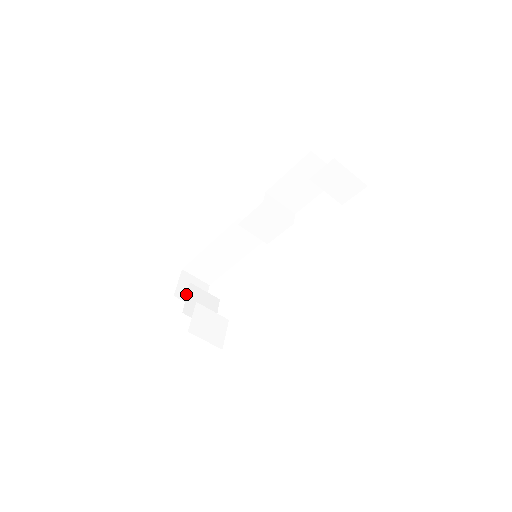
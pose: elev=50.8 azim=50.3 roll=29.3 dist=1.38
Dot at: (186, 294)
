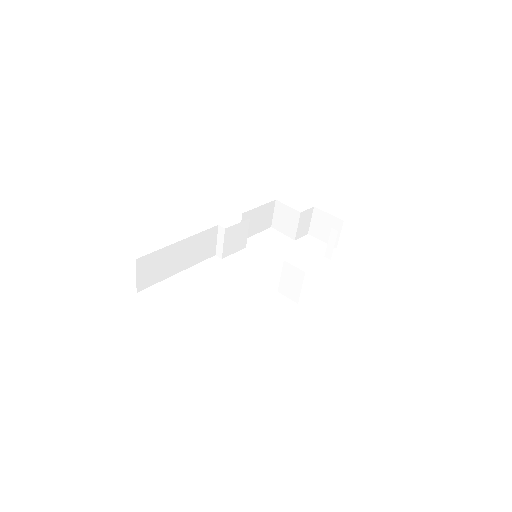
Dot at: occluded
